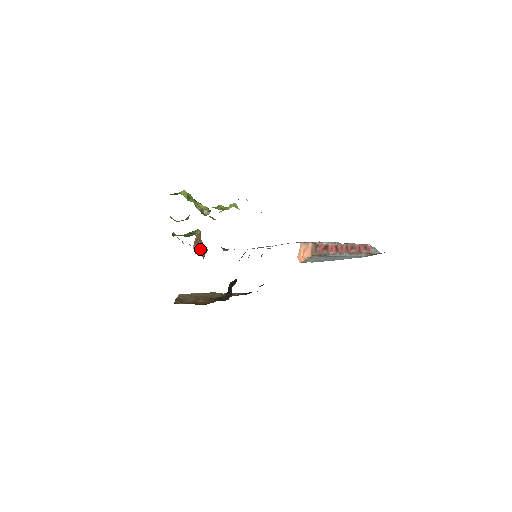
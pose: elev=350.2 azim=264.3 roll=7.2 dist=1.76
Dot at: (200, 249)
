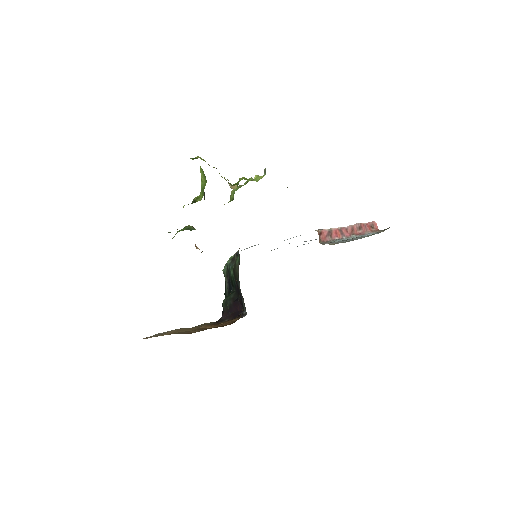
Dot at: occluded
